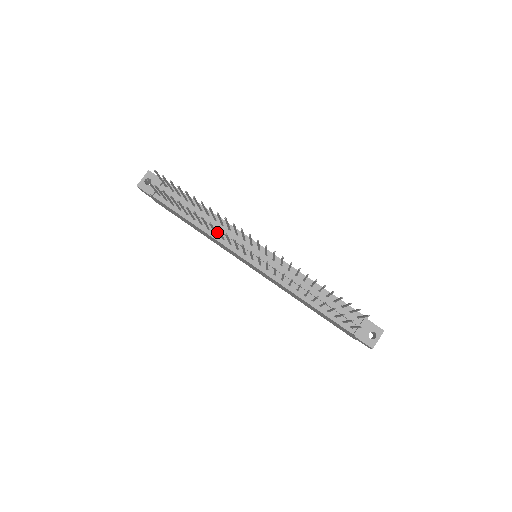
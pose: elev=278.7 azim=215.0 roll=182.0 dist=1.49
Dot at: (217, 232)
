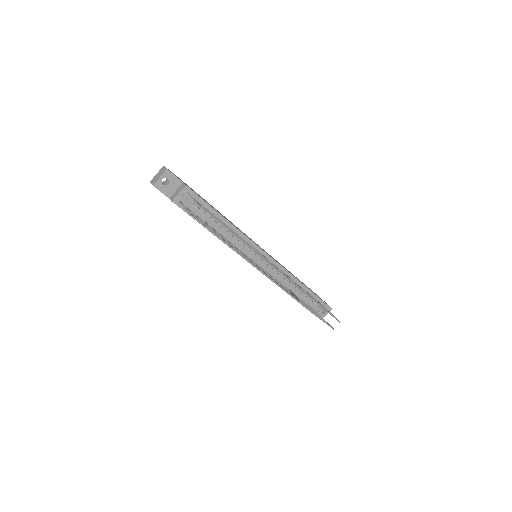
Dot at: (230, 239)
